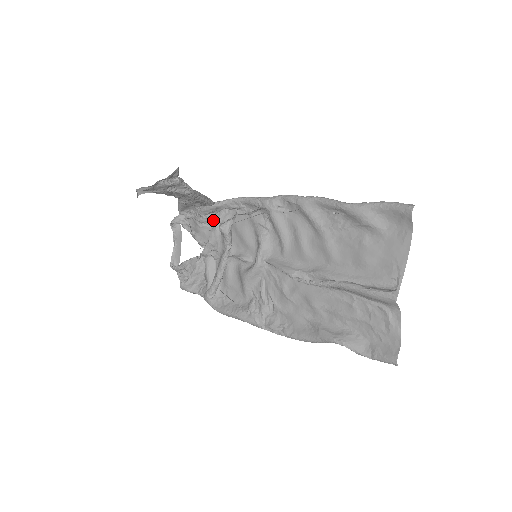
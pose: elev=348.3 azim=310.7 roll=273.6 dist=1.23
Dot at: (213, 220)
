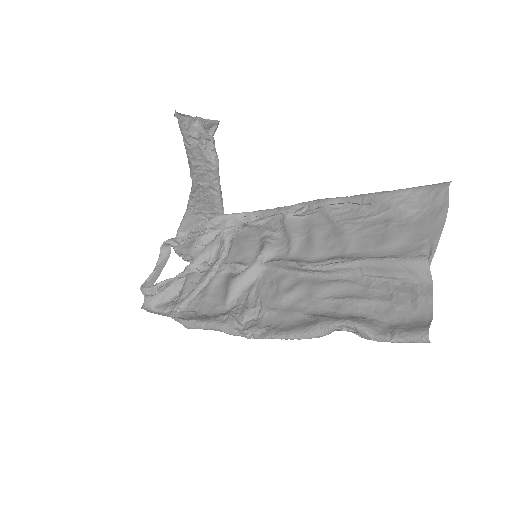
Dot at: (213, 239)
